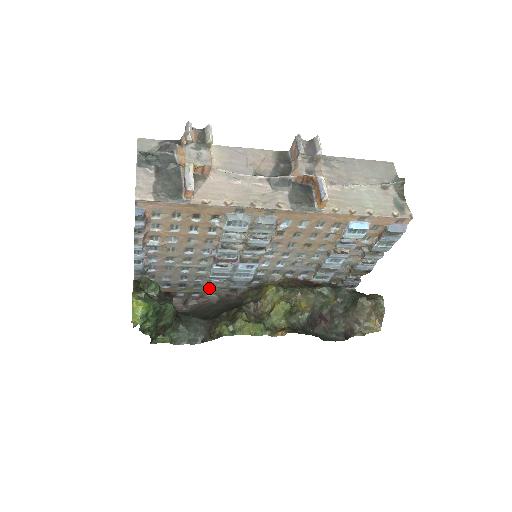
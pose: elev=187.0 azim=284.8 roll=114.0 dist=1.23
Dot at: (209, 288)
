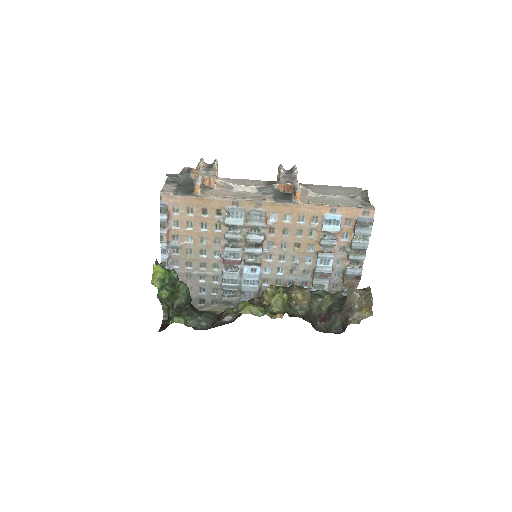
Dot at: (225, 306)
